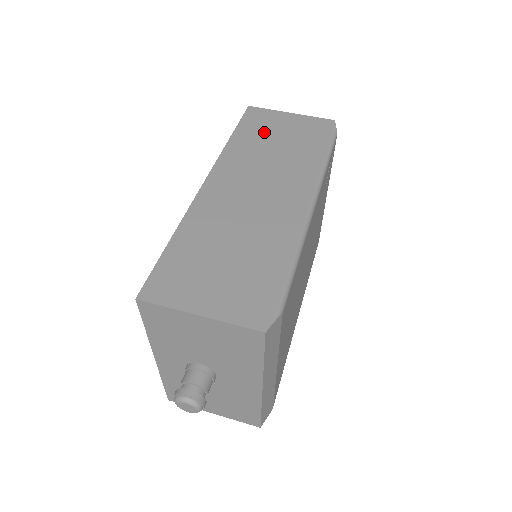
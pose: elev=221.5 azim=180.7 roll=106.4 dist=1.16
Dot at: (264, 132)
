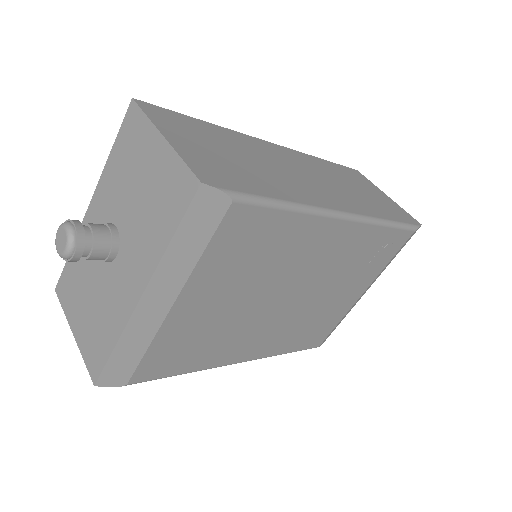
Dot at: (354, 179)
